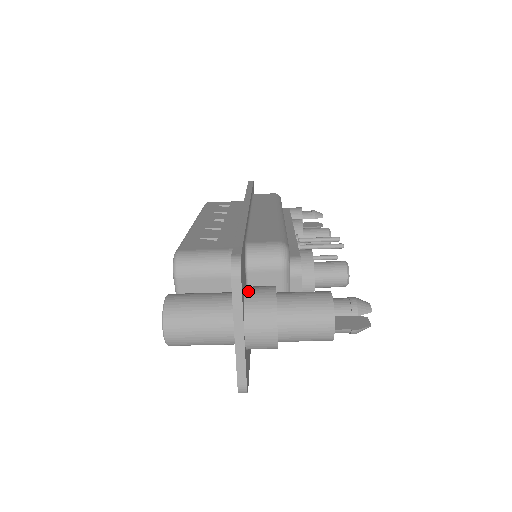
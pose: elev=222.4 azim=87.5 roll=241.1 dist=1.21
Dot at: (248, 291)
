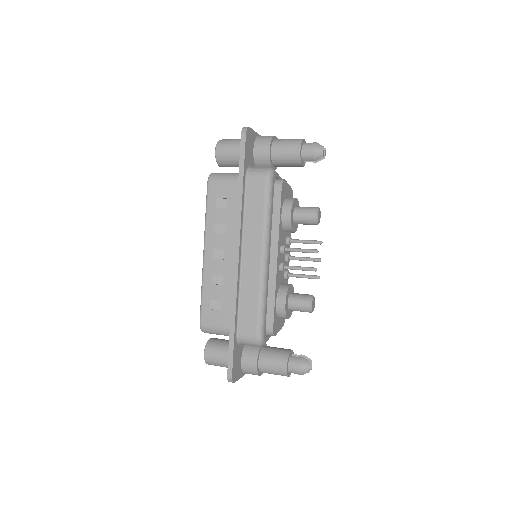
Dot at: (243, 363)
